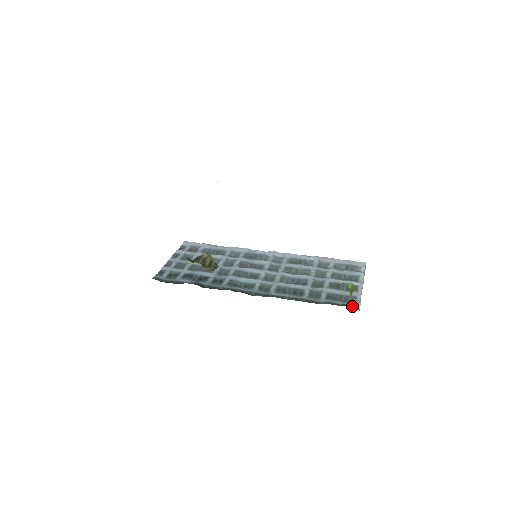
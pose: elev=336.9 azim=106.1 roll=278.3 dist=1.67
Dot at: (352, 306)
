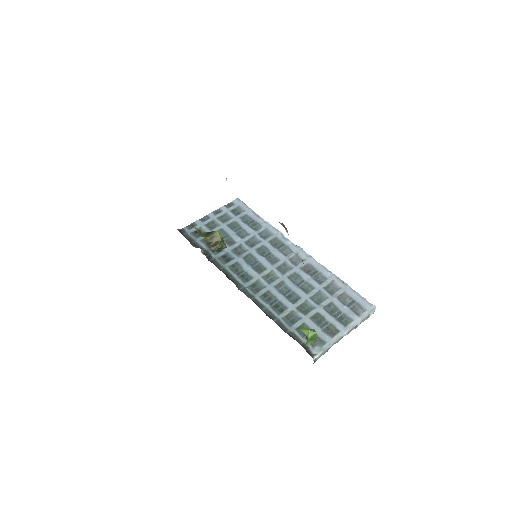
Dot at: (310, 351)
